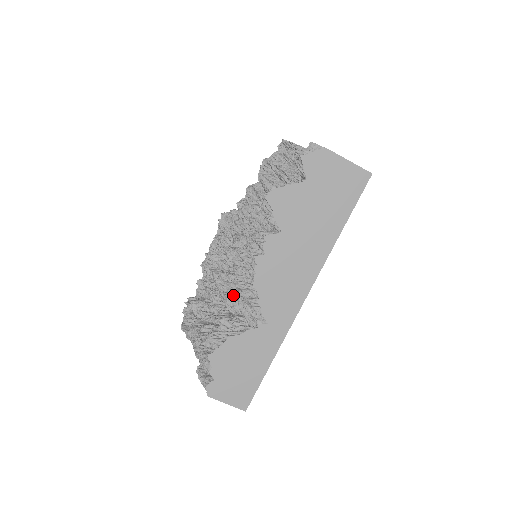
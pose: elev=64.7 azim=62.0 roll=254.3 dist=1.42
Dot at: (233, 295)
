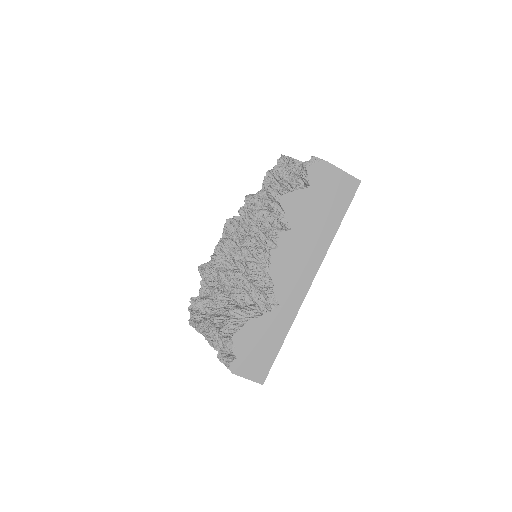
Dot at: (244, 287)
